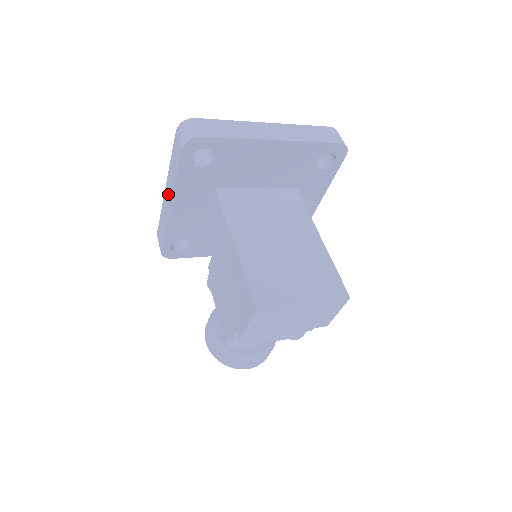
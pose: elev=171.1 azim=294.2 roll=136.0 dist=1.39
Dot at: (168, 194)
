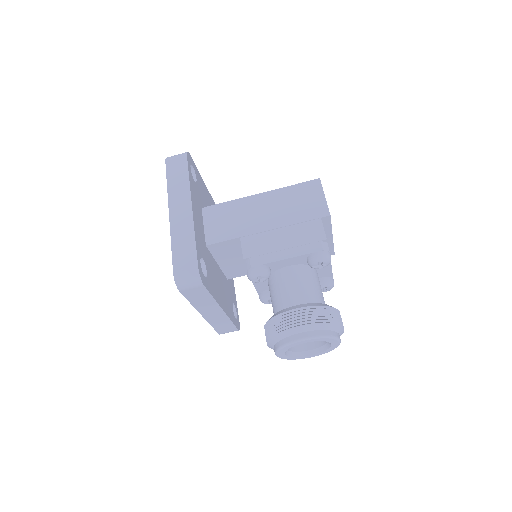
Dot at: (180, 206)
